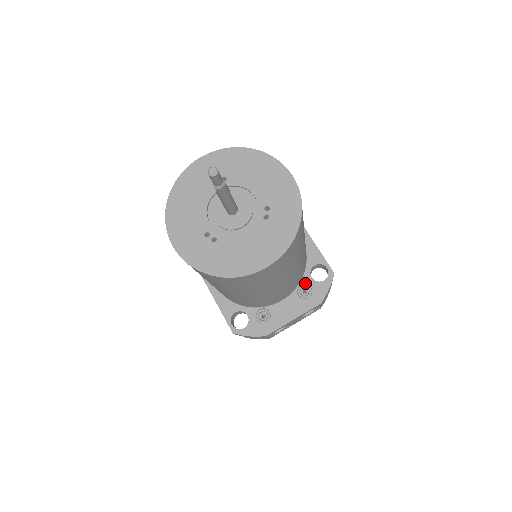
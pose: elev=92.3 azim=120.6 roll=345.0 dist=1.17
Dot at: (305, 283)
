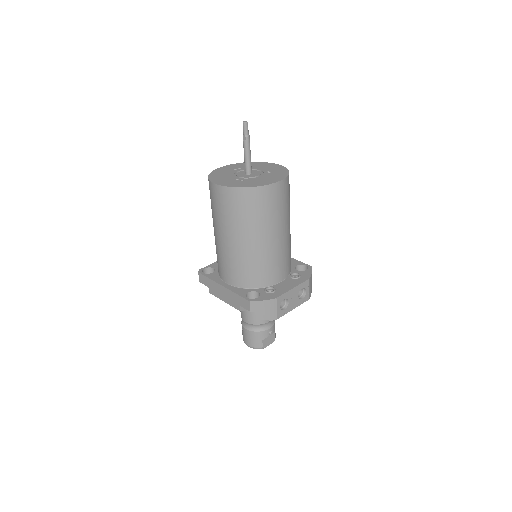
Dot at: (294, 273)
